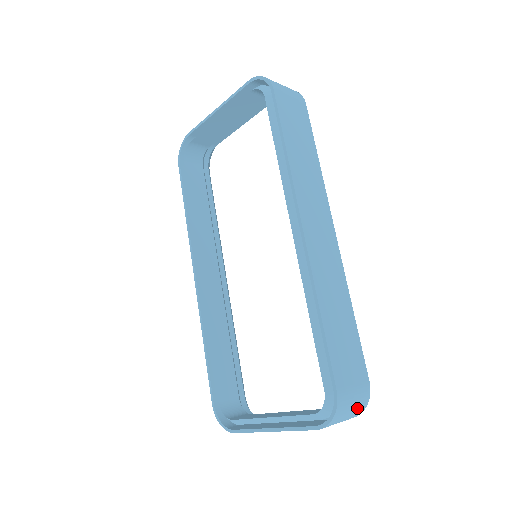
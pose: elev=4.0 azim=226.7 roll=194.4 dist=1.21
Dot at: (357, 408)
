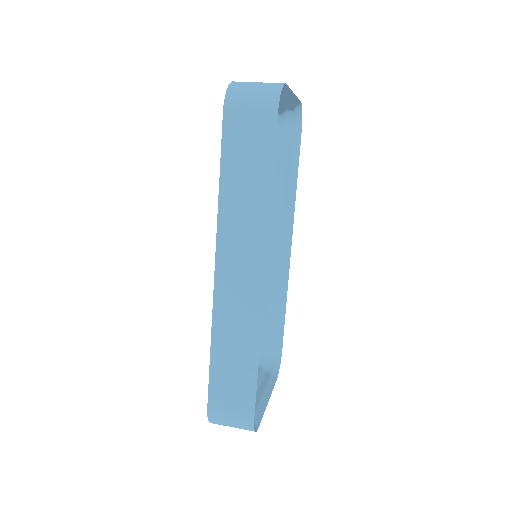
Dot at: (240, 427)
